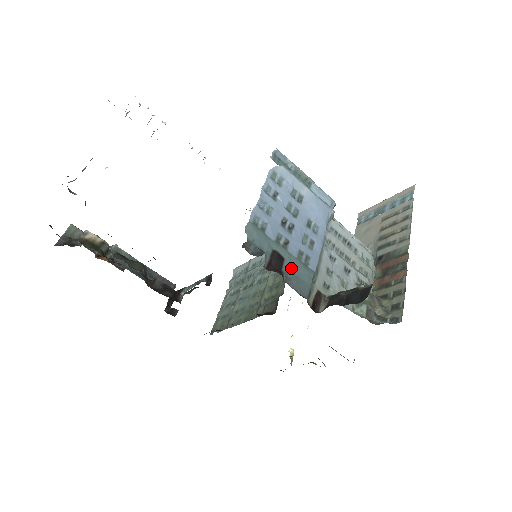
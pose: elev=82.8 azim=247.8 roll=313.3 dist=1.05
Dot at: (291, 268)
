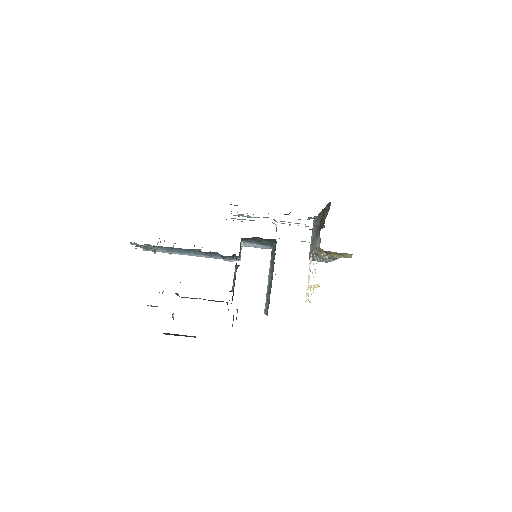
Dot at: occluded
